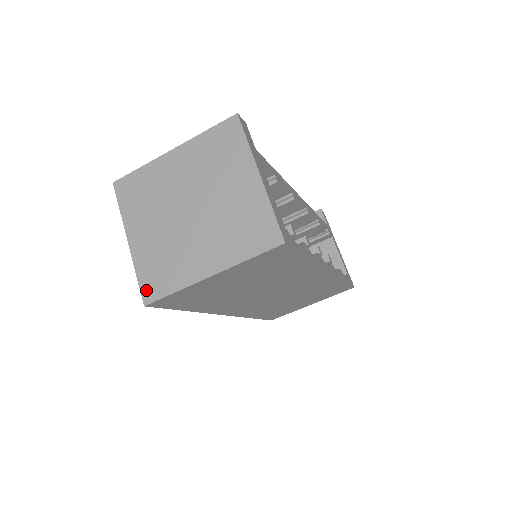
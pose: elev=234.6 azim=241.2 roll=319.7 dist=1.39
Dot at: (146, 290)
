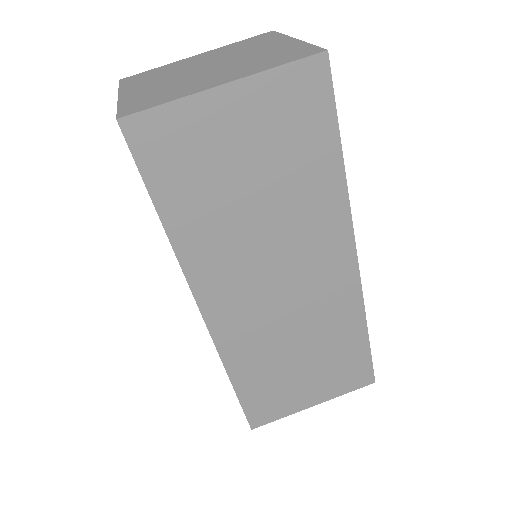
Dot at: (126, 110)
